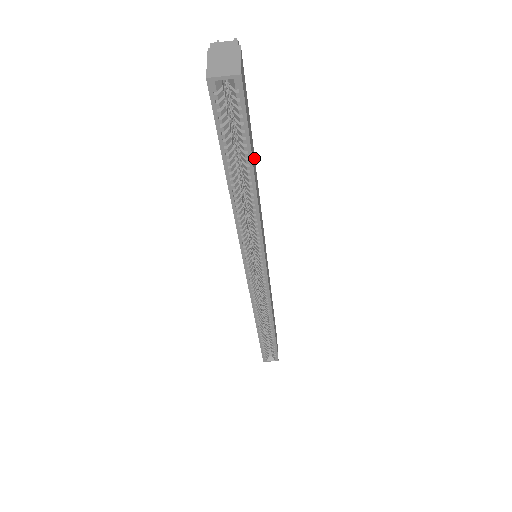
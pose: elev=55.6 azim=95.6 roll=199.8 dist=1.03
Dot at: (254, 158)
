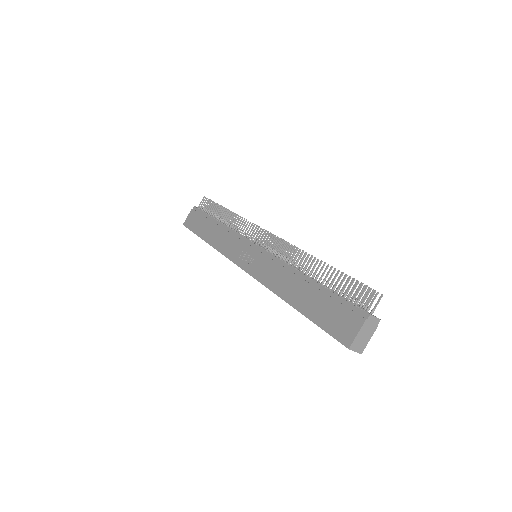
Dot at: occluded
